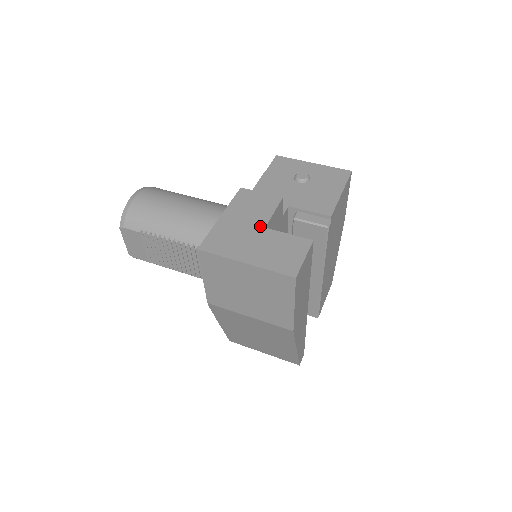
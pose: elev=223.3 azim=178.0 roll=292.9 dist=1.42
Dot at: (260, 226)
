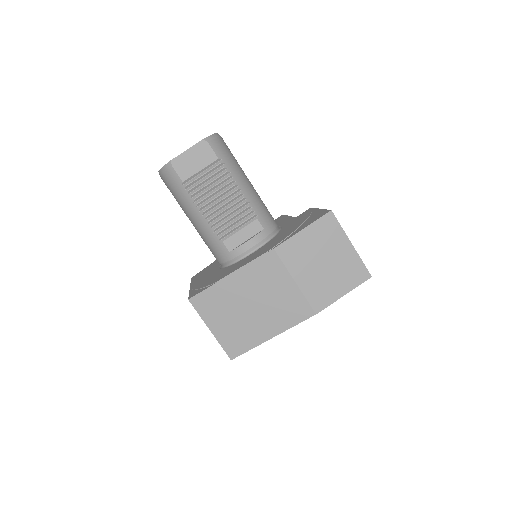
Dot at: occluded
